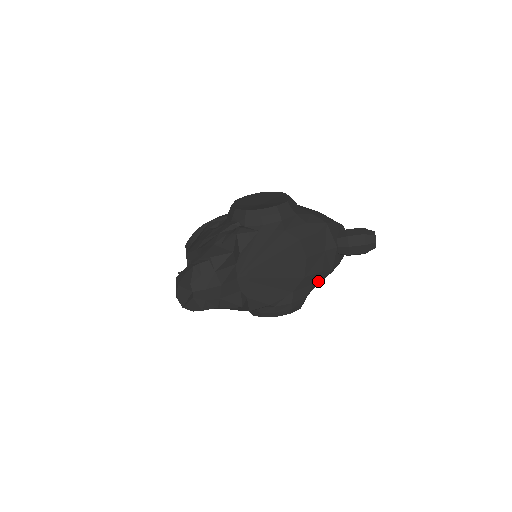
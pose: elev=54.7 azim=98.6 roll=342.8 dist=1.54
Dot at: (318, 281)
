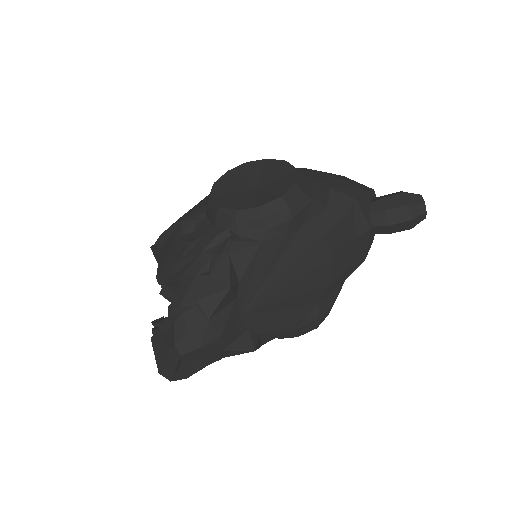
Dot at: (348, 276)
